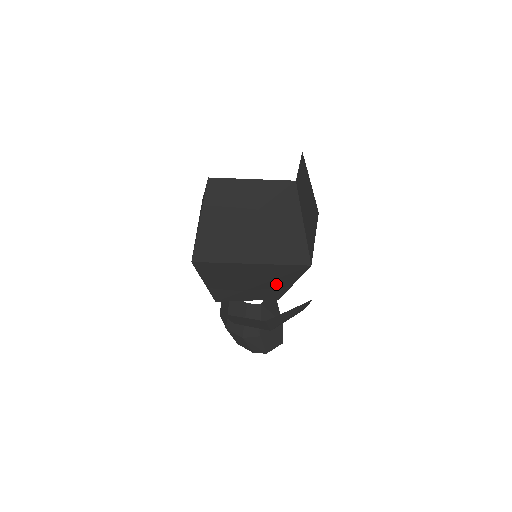
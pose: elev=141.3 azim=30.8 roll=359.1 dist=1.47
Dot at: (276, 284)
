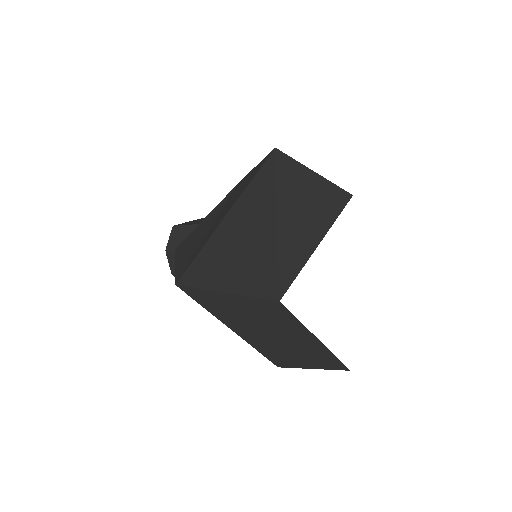
Dot at: occluded
